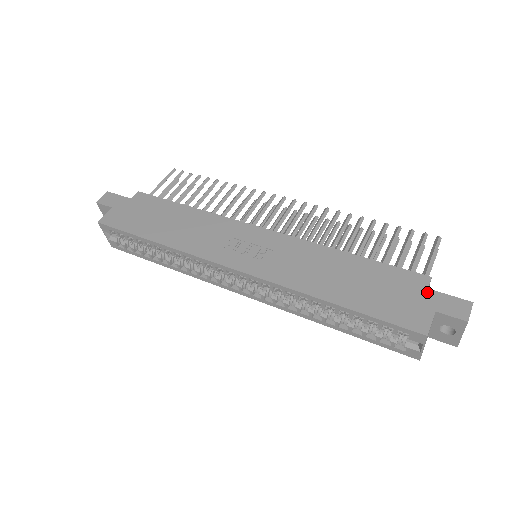
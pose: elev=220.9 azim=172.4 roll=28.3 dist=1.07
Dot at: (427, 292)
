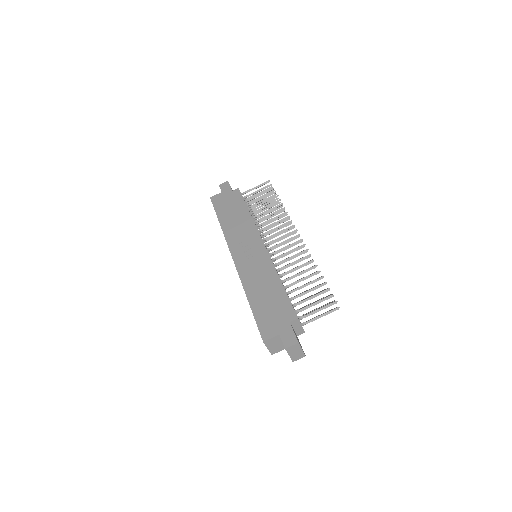
Dot at: (287, 323)
